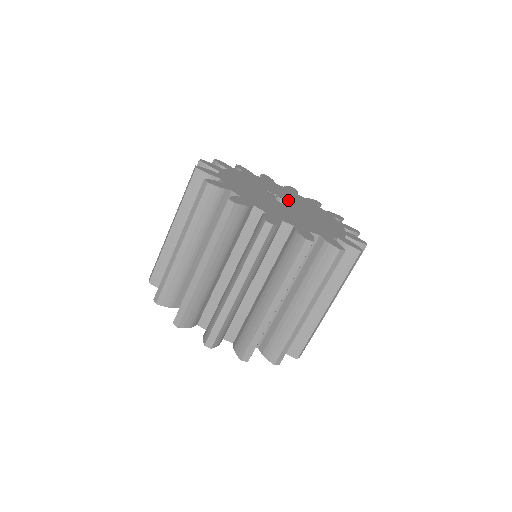
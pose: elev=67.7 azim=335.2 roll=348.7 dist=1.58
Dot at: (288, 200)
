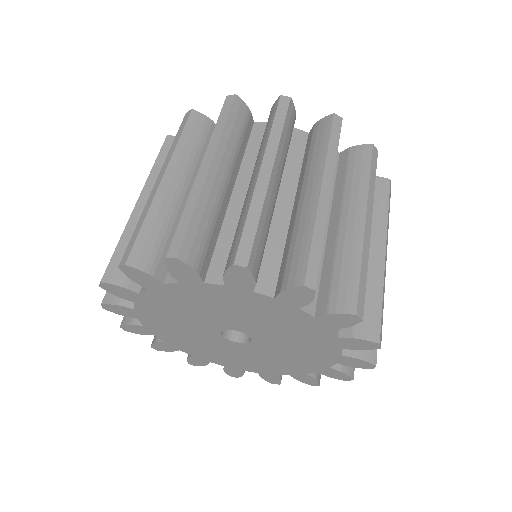
Dot at: occluded
